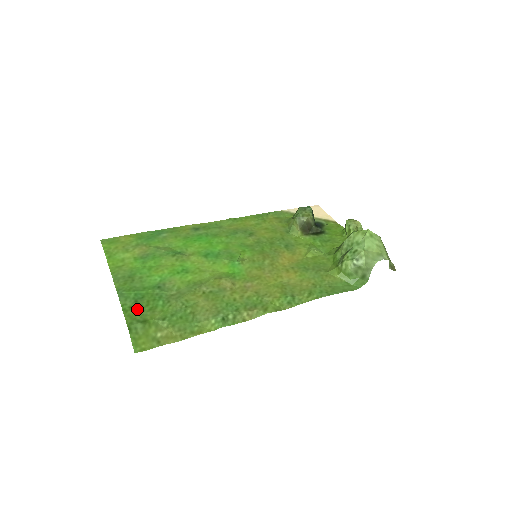
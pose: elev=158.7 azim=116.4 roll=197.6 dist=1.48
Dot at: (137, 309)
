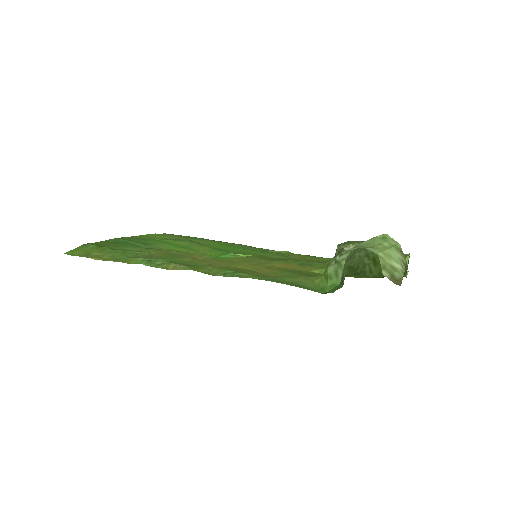
Dot at: (109, 243)
